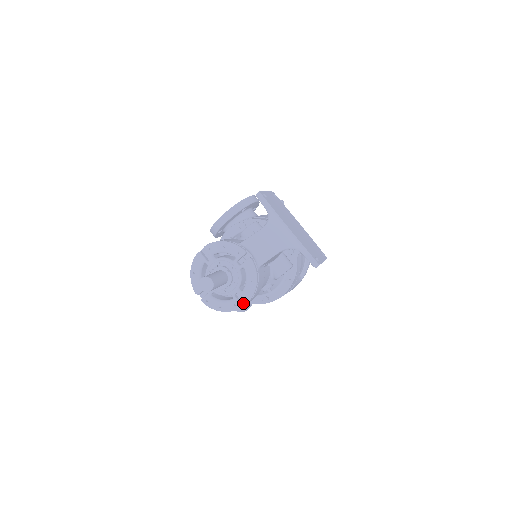
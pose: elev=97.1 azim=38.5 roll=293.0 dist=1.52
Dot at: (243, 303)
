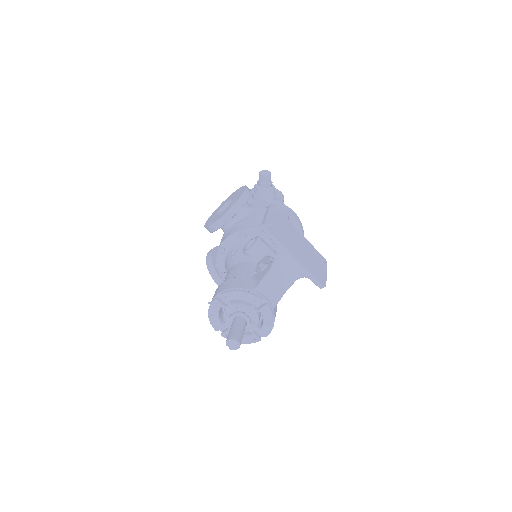
Dot at: (261, 335)
